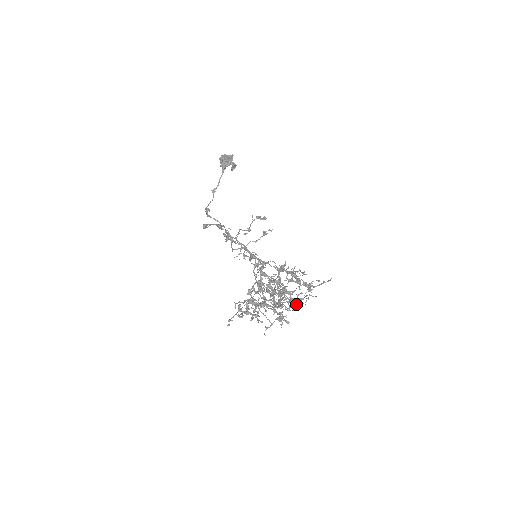
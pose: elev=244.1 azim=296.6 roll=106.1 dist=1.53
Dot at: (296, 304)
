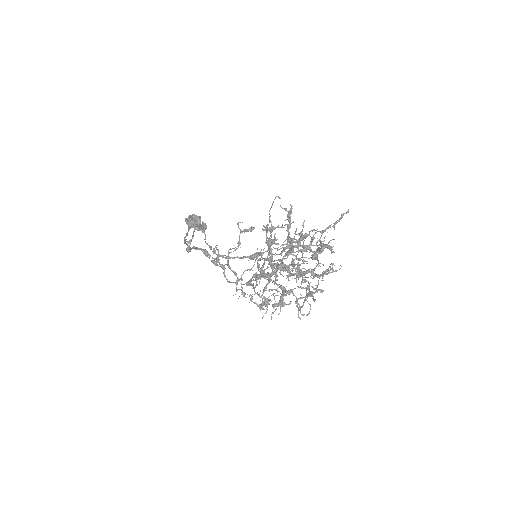
Dot at: occluded
